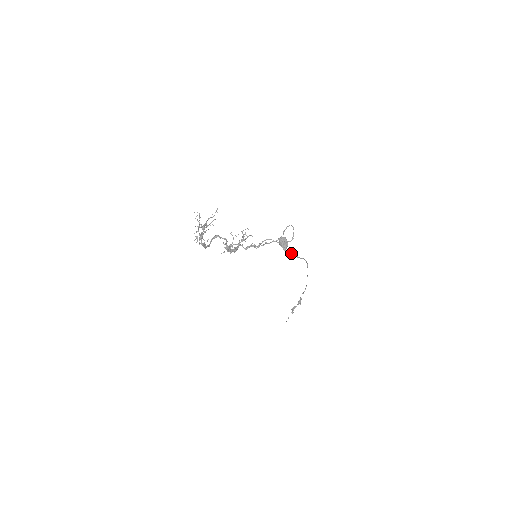
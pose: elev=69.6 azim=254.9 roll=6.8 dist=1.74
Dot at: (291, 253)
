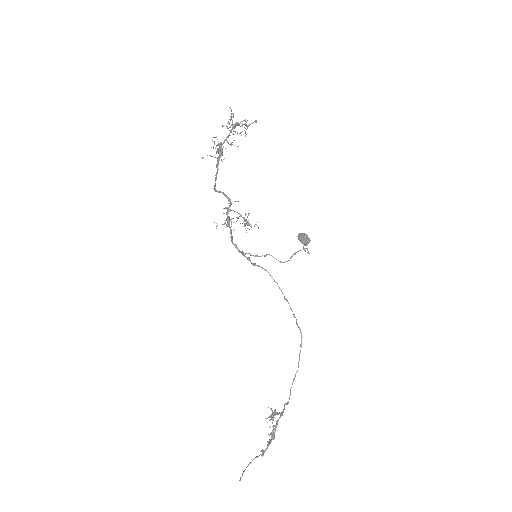
Dot at: occluded
